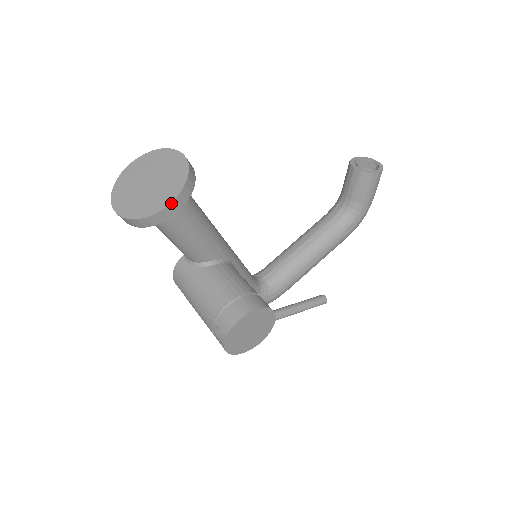
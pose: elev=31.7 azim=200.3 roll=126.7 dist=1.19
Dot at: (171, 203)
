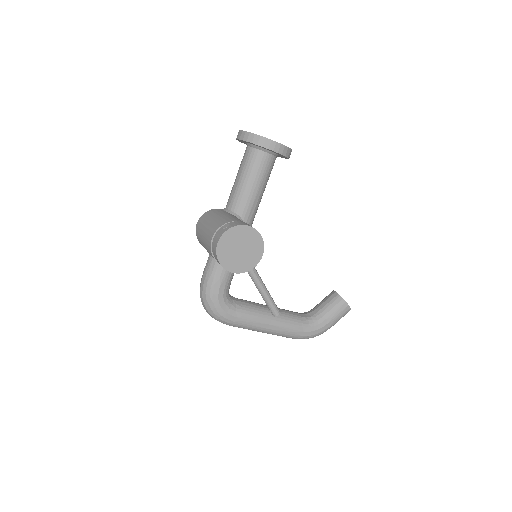
Dot at: (278, 143)
